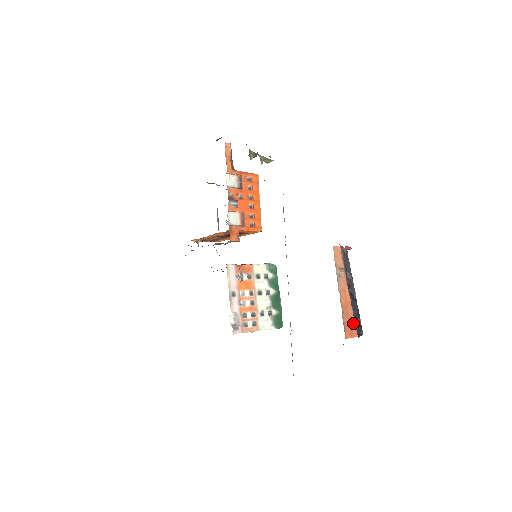
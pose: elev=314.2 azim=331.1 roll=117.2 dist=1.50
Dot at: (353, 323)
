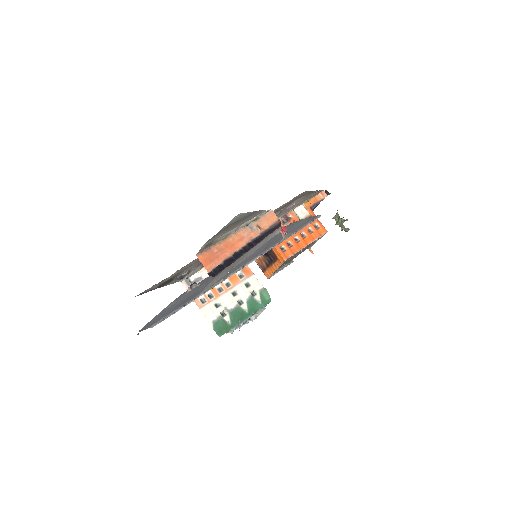
Dot at: (218, 261)
